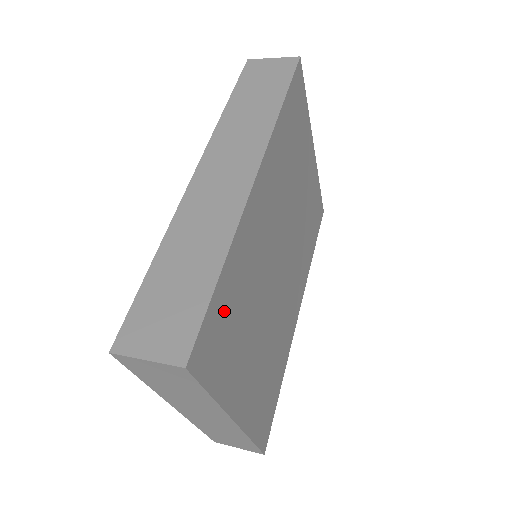
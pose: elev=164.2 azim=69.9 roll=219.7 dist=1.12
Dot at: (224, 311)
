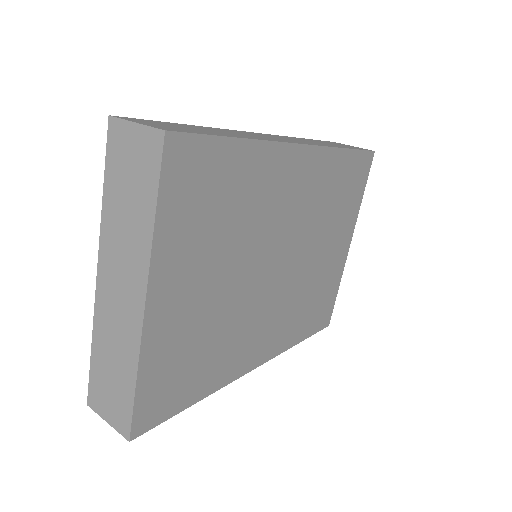
Dot at: (218, 173)
